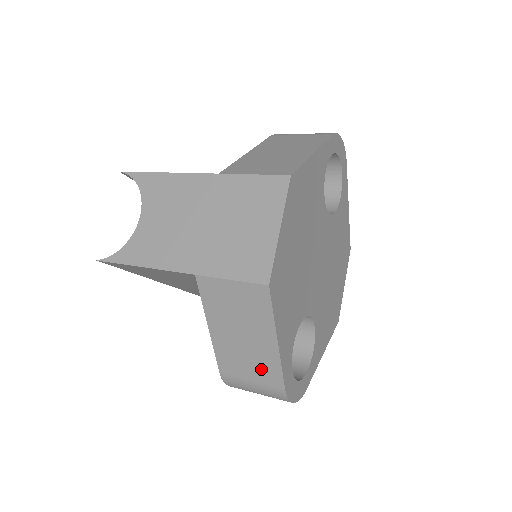
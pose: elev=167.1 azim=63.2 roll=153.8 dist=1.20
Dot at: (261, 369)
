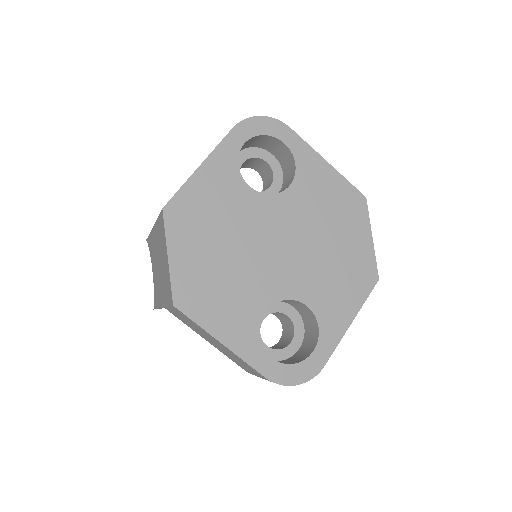
Dot at: (244, 364)
